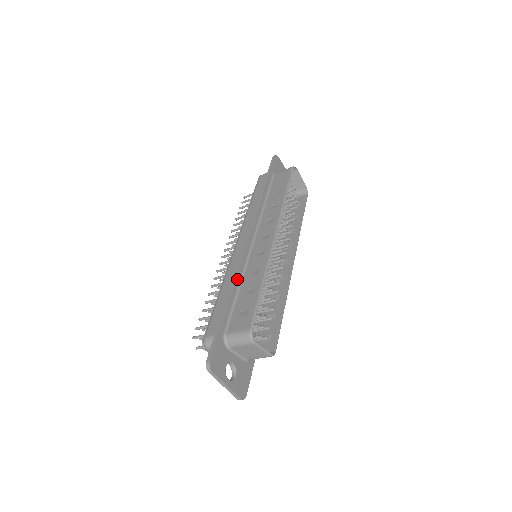
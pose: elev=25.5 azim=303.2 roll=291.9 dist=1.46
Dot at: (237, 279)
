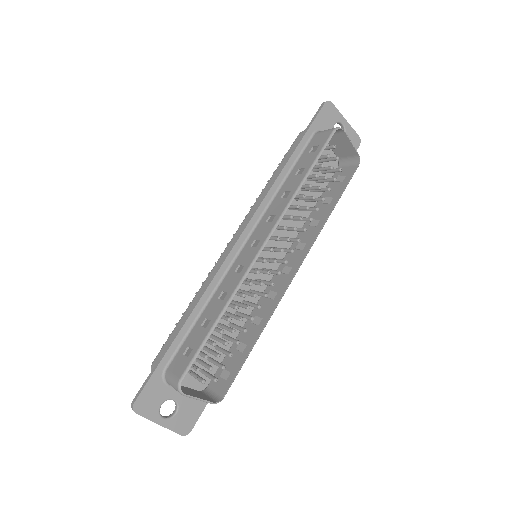
Dot at: (202, 300)
